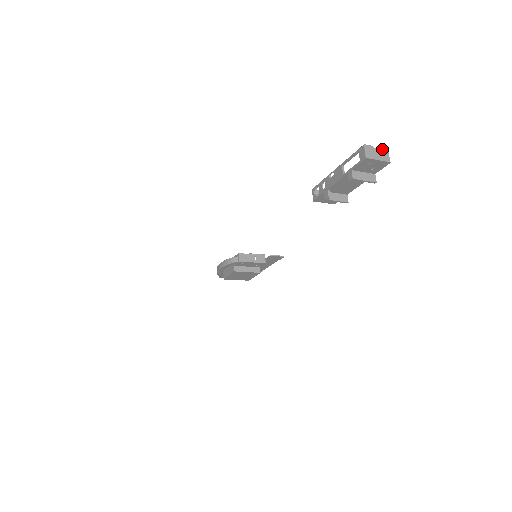
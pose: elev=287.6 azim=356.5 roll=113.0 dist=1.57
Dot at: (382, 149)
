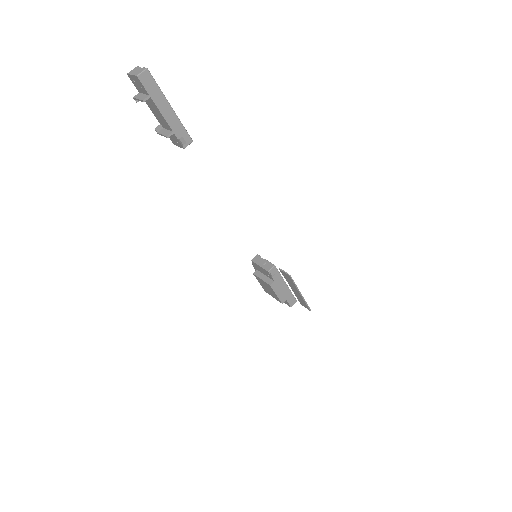
Dot at: (143, 68)
